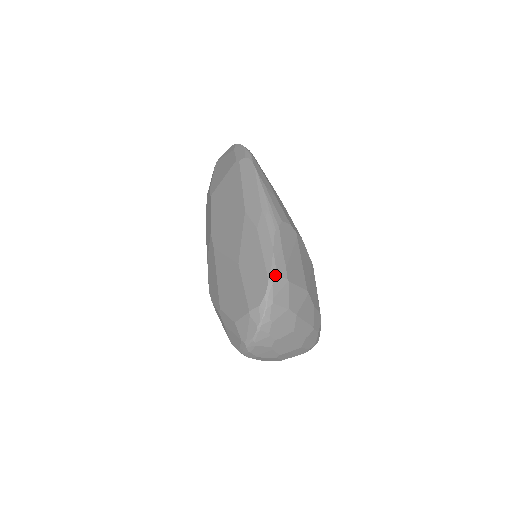
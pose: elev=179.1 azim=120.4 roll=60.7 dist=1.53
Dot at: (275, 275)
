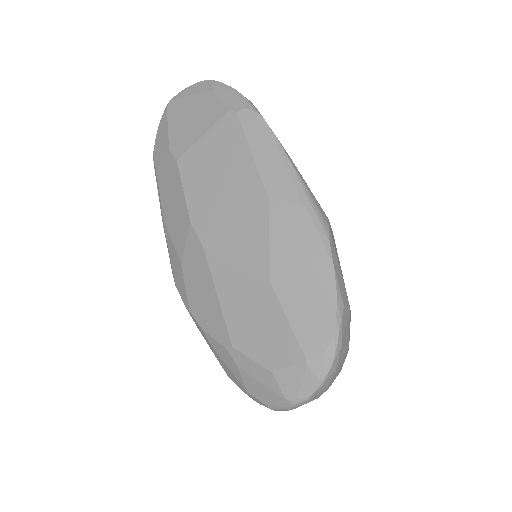
Dot at: (342, 304)
